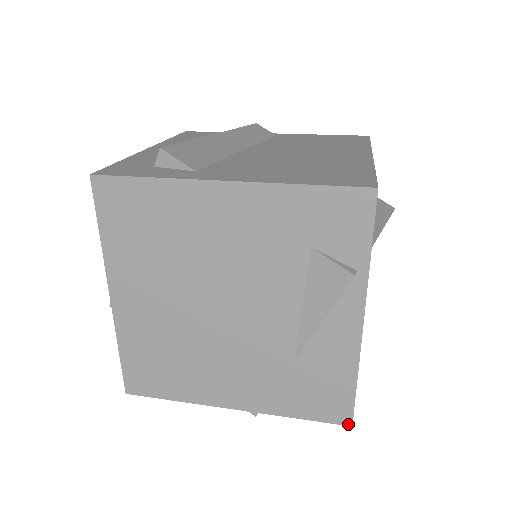
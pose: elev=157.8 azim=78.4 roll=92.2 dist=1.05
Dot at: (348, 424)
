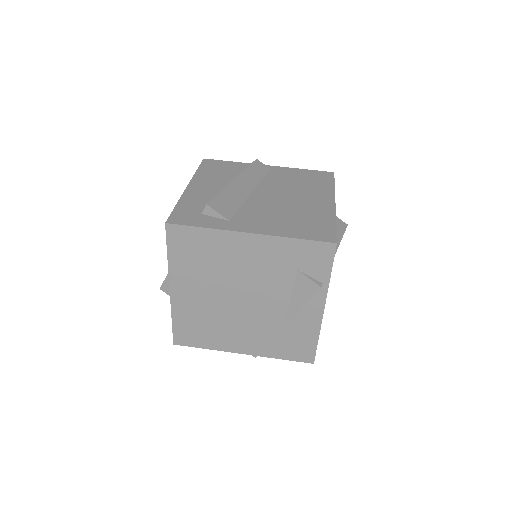
Dot at: (311, 362)
